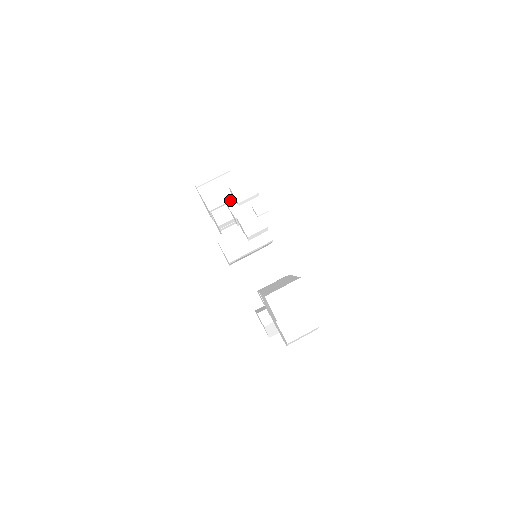
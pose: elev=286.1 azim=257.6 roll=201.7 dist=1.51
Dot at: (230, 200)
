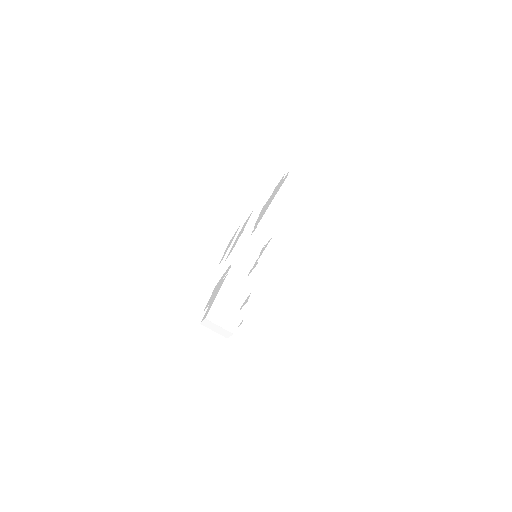
Dot at: (276, 242)
